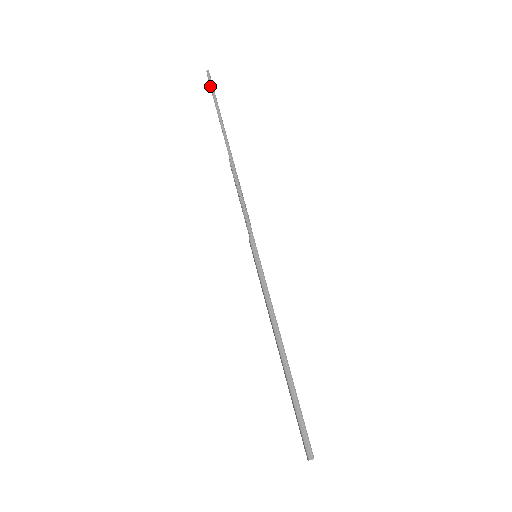
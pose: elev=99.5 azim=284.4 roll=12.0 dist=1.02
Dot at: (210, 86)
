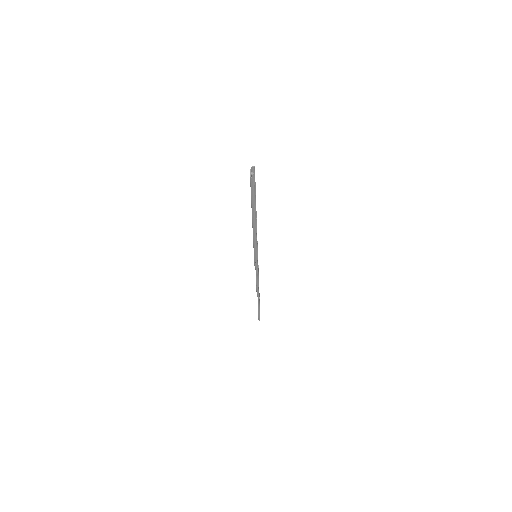
Dot at: occluded
